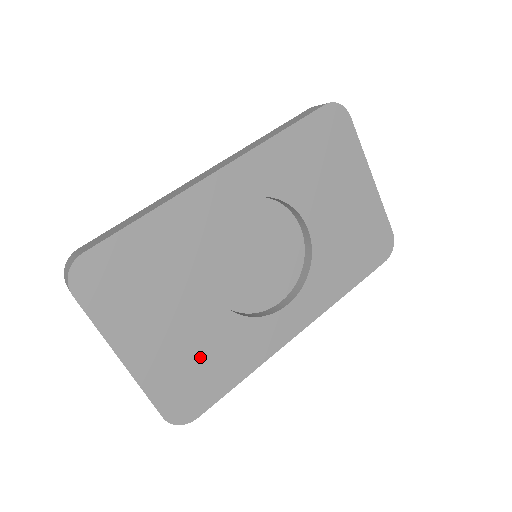
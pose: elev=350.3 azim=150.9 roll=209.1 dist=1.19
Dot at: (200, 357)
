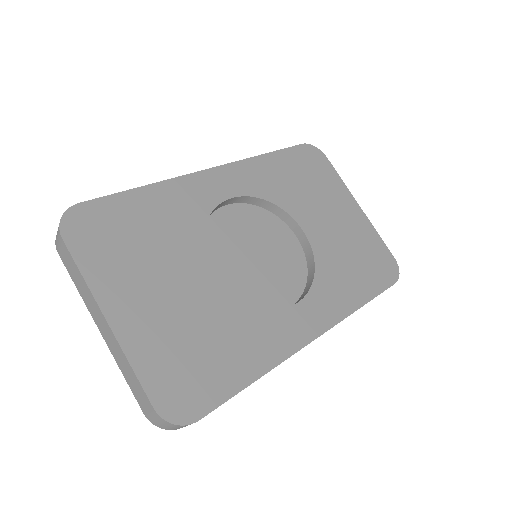
Dot at: (200, 339)
